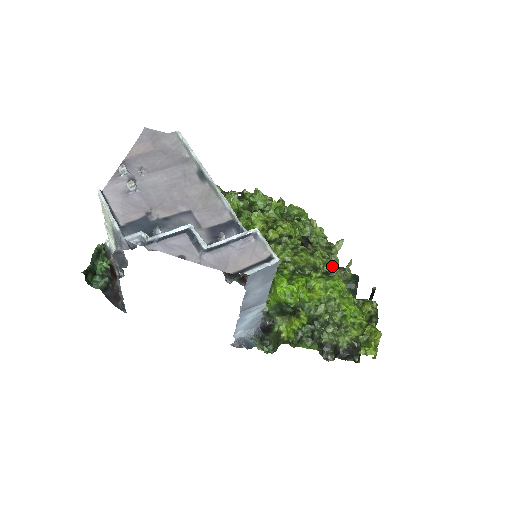
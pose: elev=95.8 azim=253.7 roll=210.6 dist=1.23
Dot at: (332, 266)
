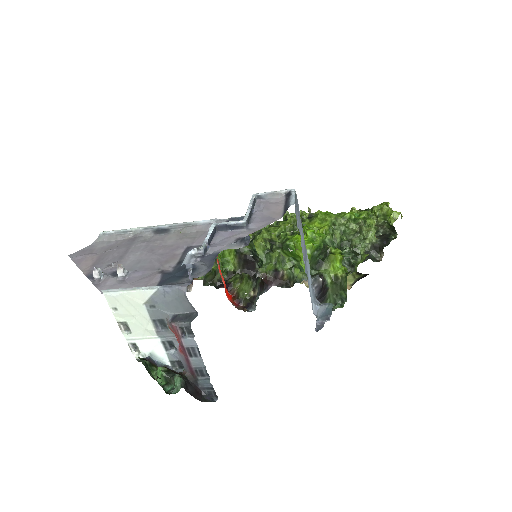
Dot at: (306, 213)
